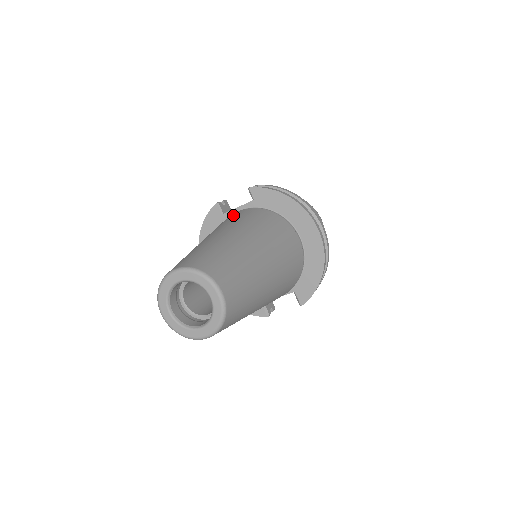
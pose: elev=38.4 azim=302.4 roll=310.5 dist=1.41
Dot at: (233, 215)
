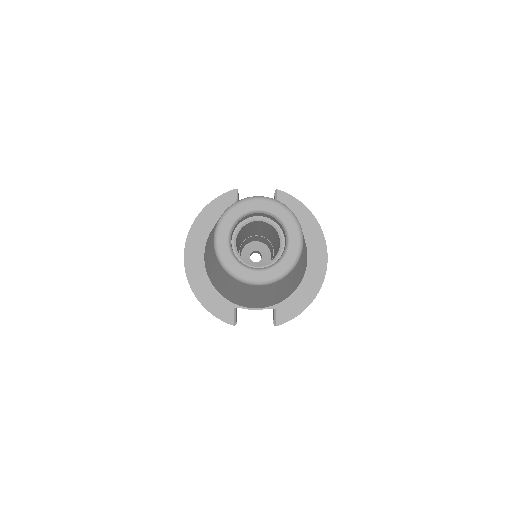
Dot at: occluded
